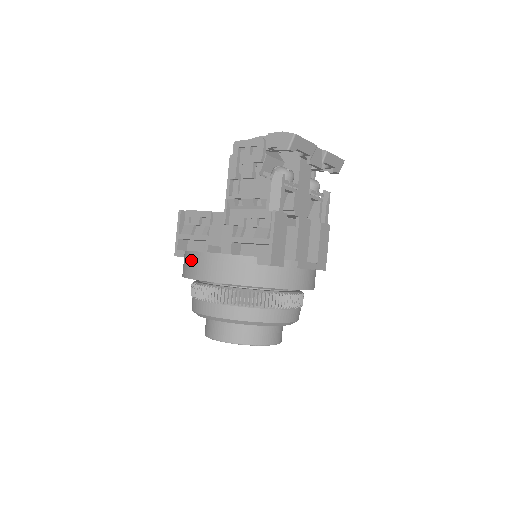
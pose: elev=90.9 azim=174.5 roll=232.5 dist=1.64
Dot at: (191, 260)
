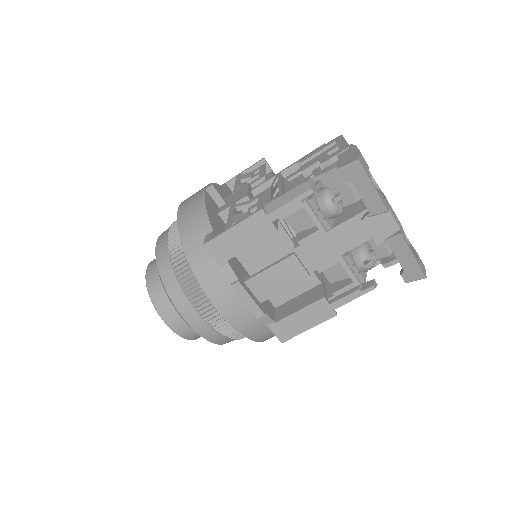
Dot at: occluded
